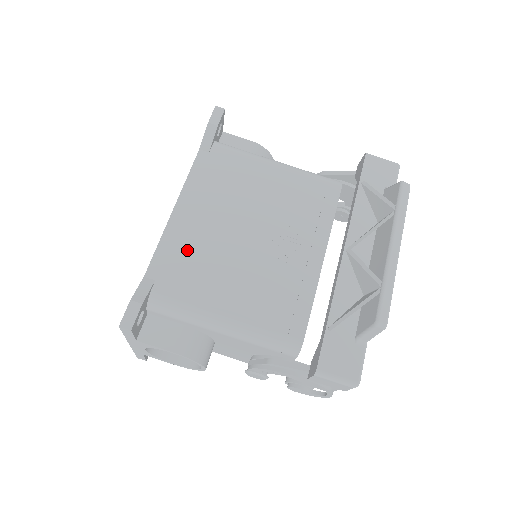
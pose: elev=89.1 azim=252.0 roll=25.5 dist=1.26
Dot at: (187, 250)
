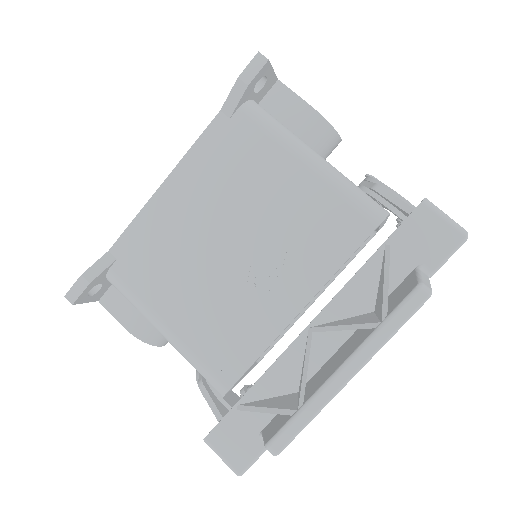
Dot at: (157, 239)
